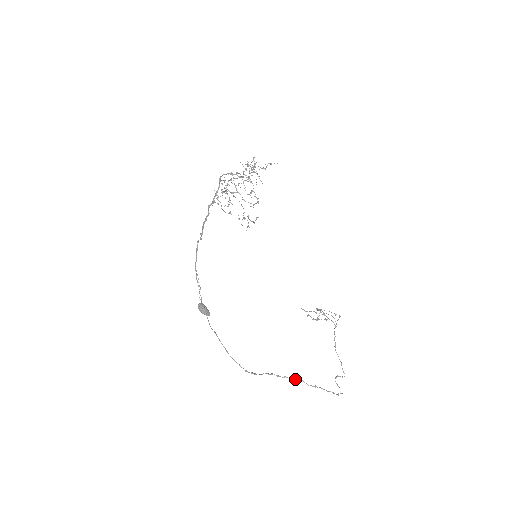
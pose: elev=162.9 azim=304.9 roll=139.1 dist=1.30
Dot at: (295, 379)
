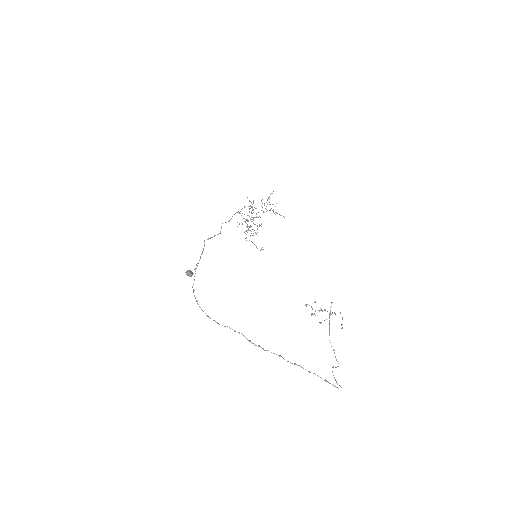
Dot at: occluded
